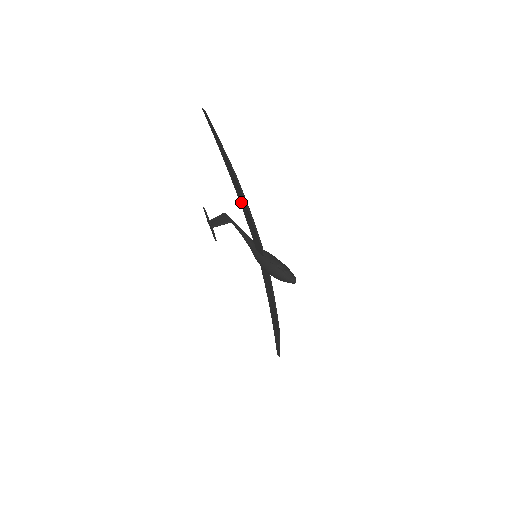
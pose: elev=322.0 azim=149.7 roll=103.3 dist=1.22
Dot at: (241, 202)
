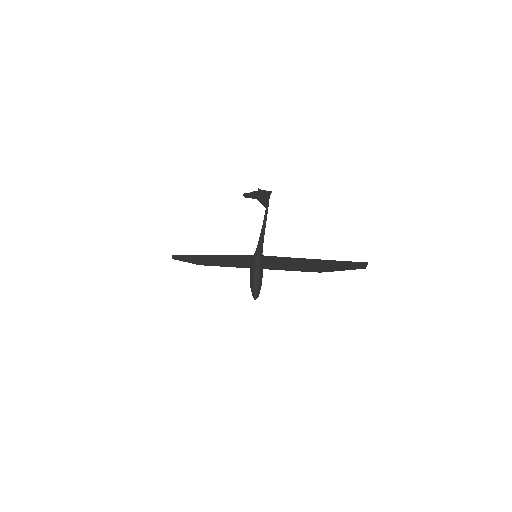
Dot at: (300, 261)
